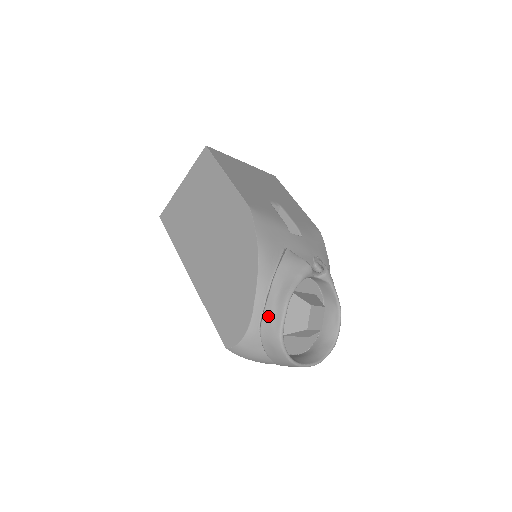
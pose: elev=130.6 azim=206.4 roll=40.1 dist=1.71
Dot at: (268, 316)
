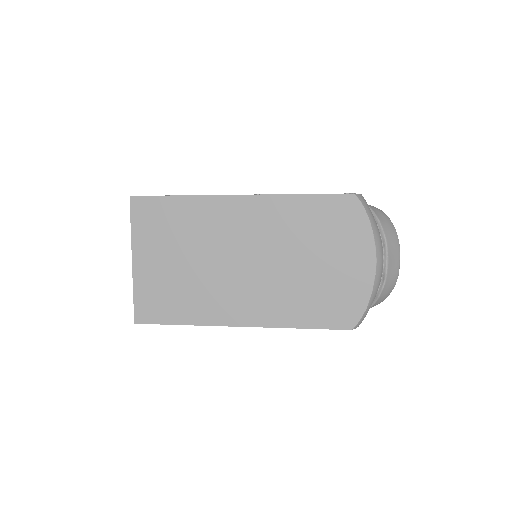
Dot at: occluded
